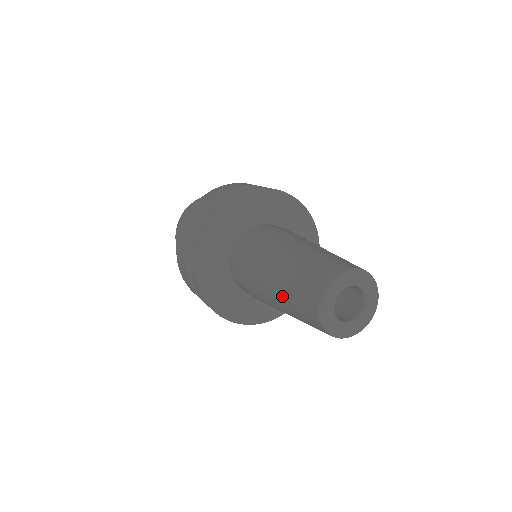
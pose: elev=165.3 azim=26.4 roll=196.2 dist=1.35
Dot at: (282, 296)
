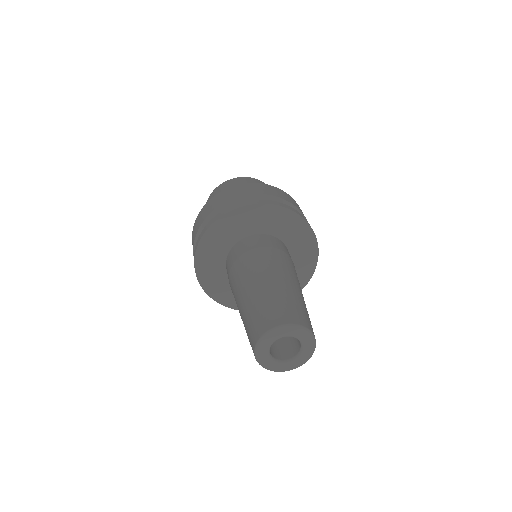
Dot at: occluded
